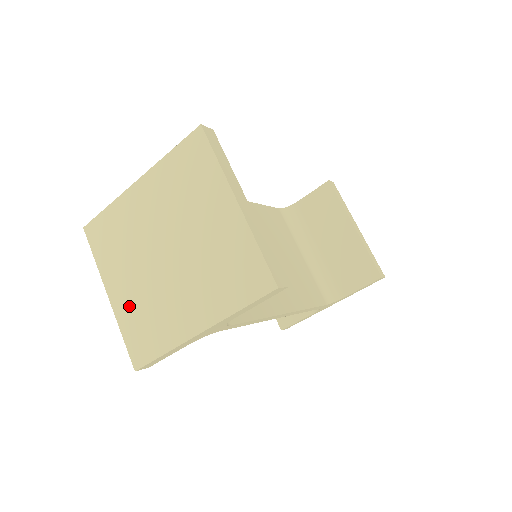
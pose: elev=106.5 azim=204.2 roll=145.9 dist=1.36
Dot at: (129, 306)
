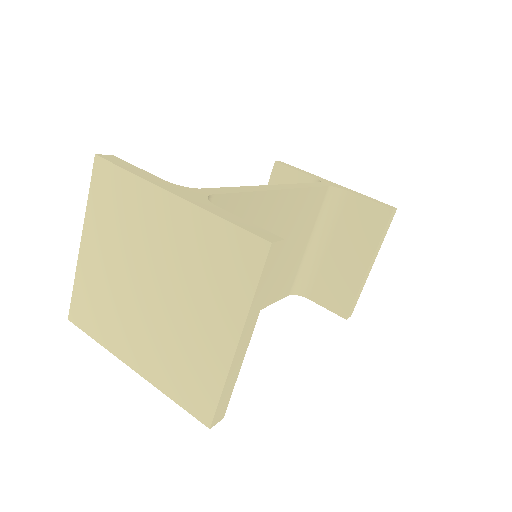
Dot at: (93, 276)
